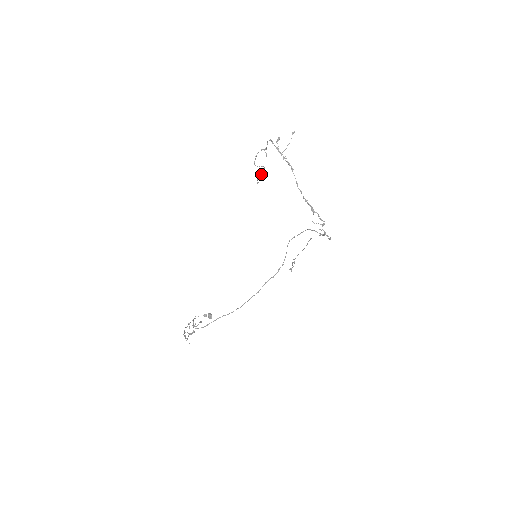
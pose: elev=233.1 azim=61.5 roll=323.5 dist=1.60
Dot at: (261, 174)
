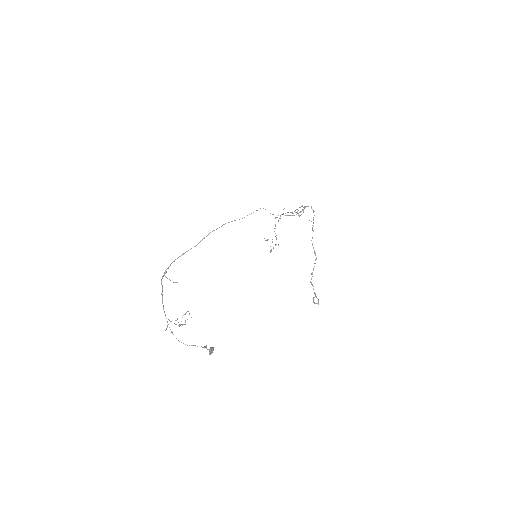
Dot at: (268, 239)
